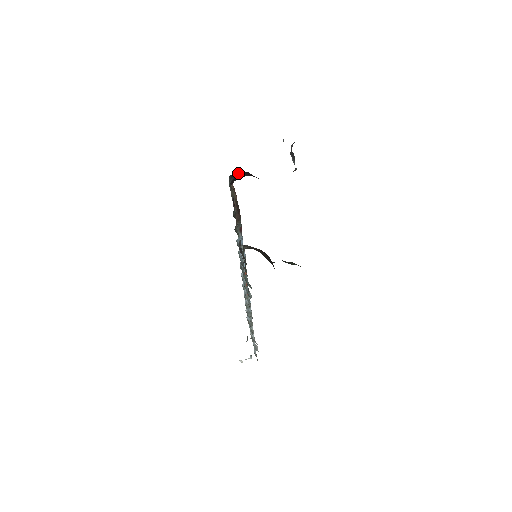
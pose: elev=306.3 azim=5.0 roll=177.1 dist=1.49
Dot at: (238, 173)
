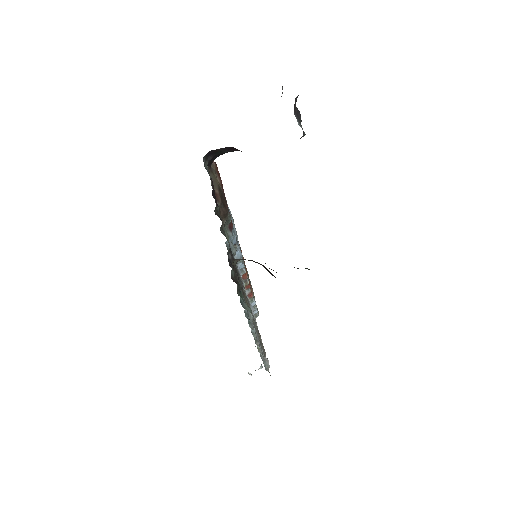
Dot at: (217, 149)
